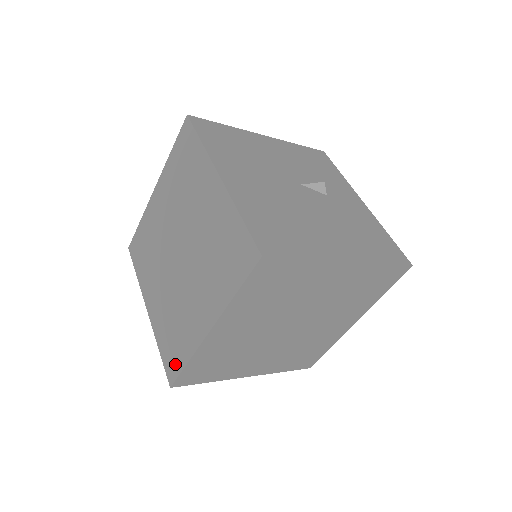
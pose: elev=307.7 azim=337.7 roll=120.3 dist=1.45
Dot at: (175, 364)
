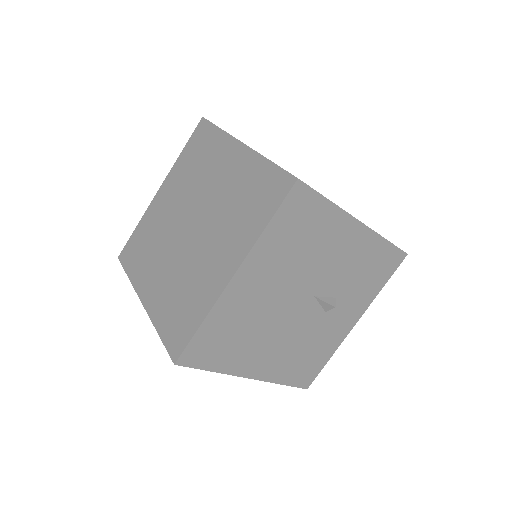
Dot at: (128, 259)
